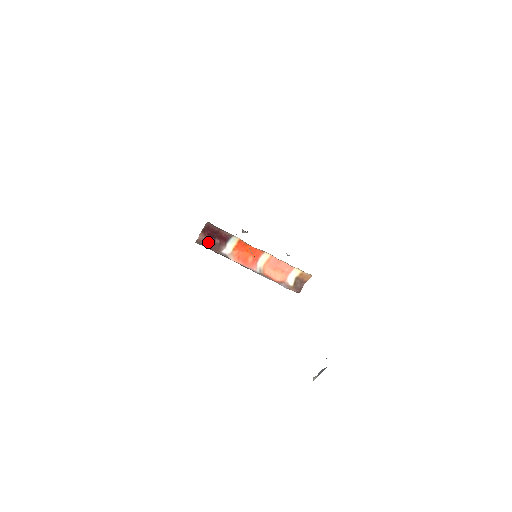
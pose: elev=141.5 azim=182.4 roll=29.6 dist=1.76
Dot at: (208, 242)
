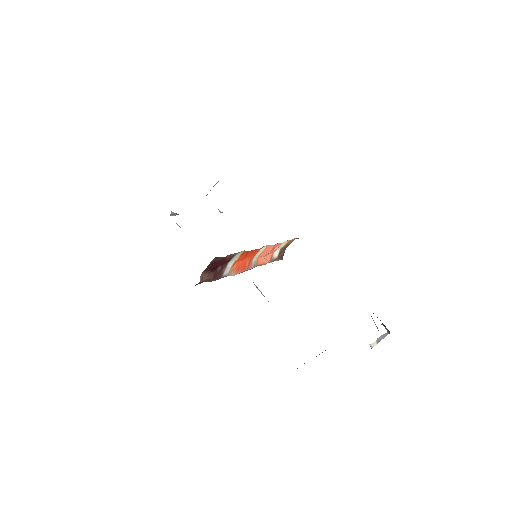
Dot at: (209, 277)
